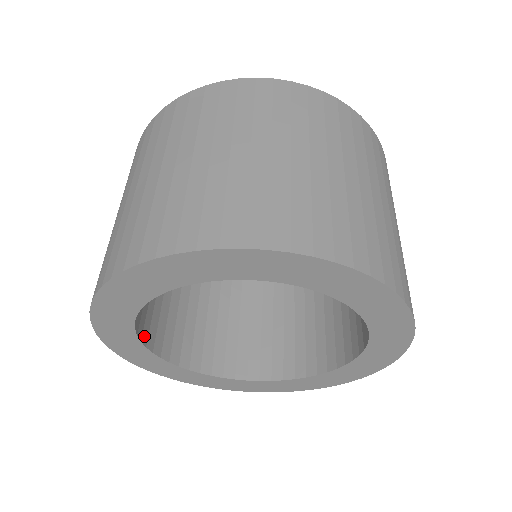
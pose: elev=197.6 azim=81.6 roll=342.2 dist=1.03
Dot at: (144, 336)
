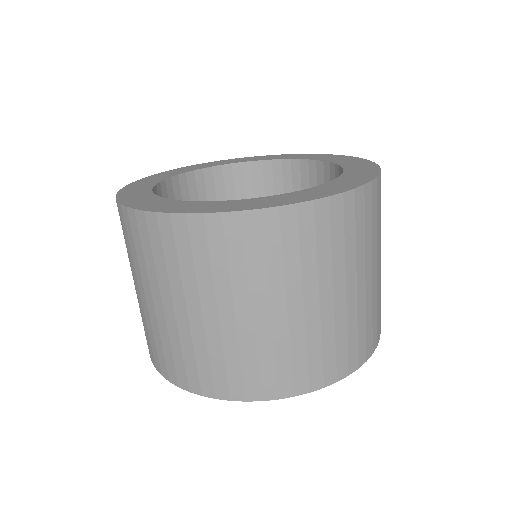
Dot at: occluded
